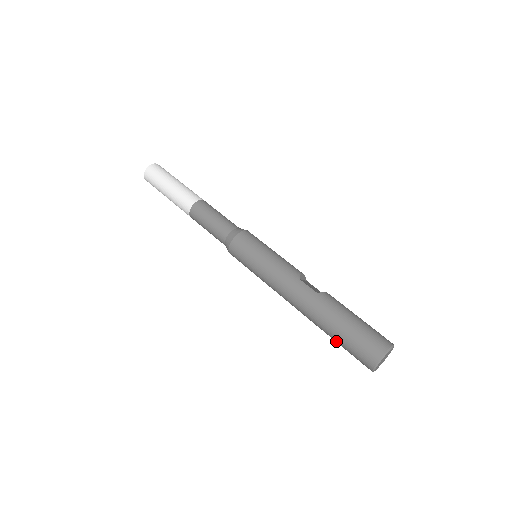
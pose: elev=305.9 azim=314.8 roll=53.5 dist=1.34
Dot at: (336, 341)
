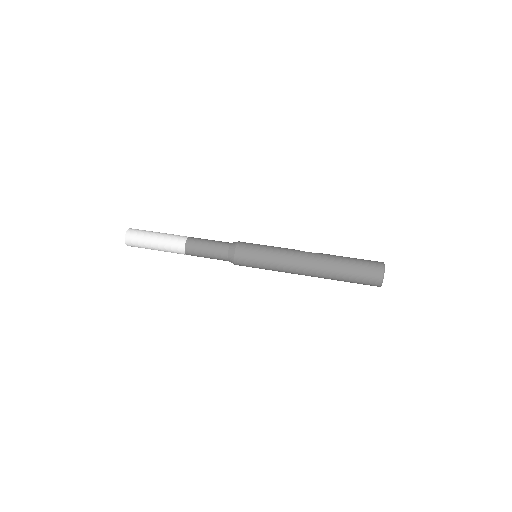
Dot at: (348, 277)
